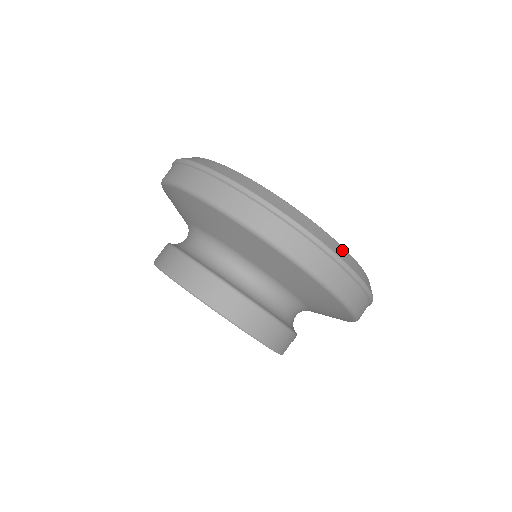
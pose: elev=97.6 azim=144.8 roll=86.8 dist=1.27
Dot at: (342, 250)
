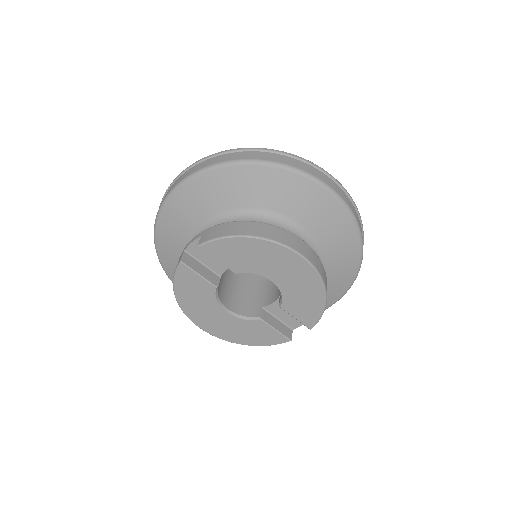
Dot at: occluded
